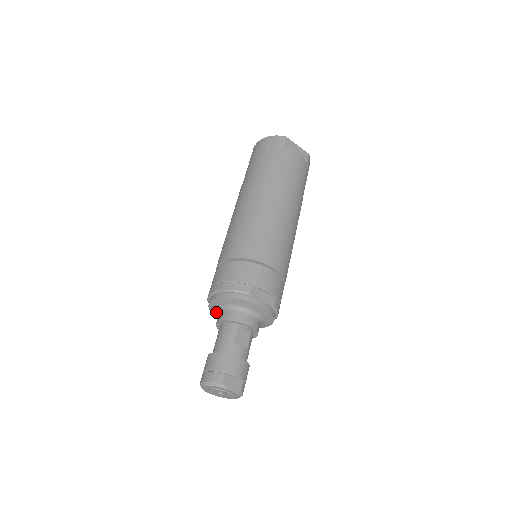
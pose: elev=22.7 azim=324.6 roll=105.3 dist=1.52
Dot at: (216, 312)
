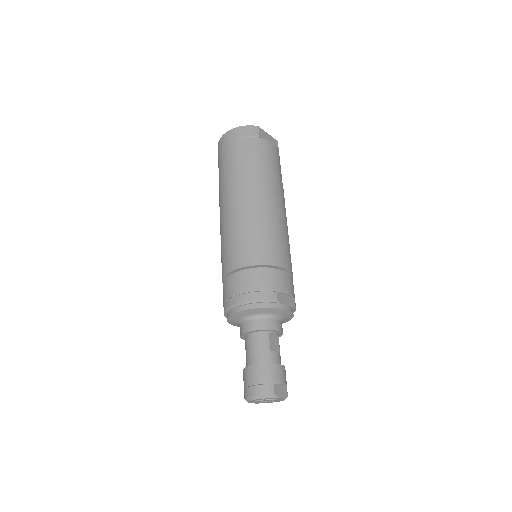
Dot at: (235, 321)
